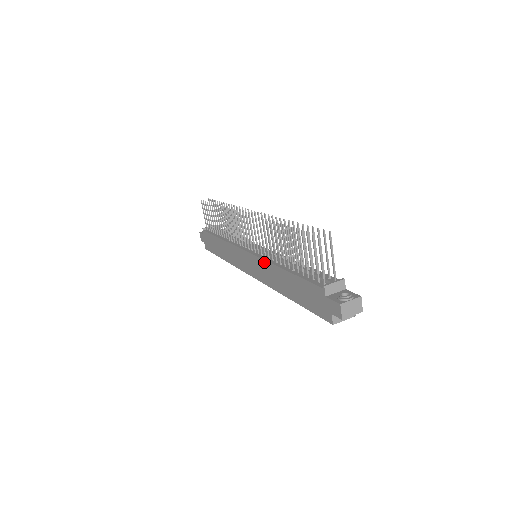
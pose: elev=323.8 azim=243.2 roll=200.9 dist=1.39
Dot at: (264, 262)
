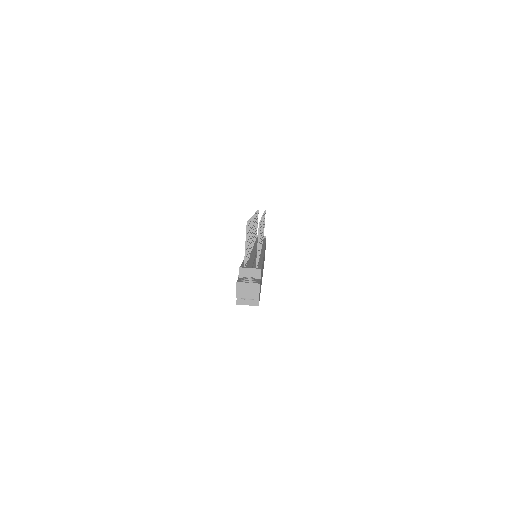
Dot at: occluded
